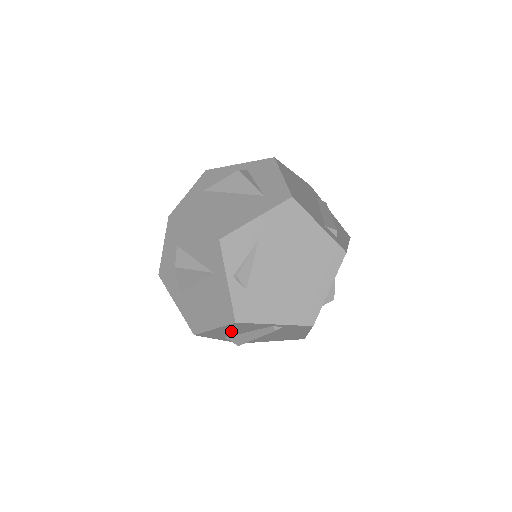
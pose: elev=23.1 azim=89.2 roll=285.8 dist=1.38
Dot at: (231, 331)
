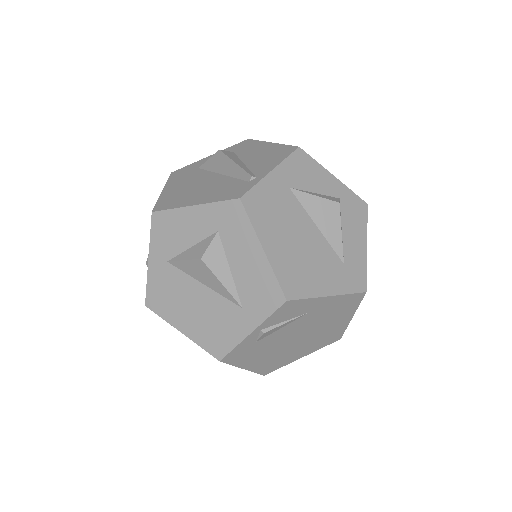
Dot at: occluded
